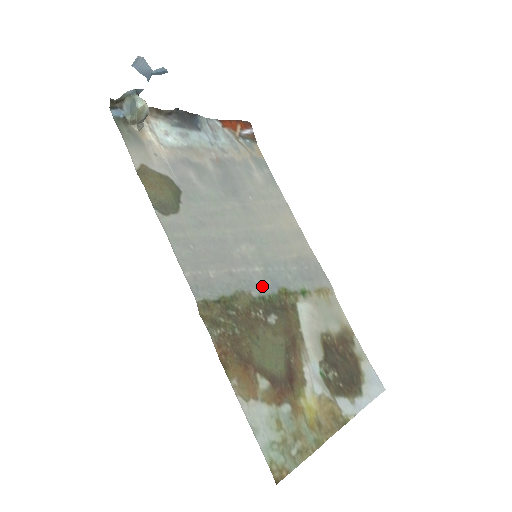
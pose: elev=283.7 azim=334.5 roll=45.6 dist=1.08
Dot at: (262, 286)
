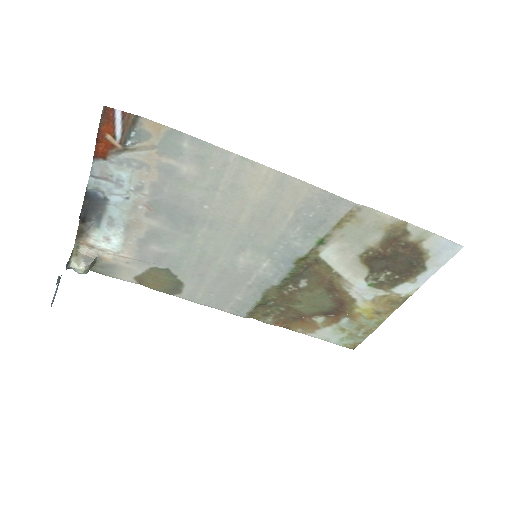
Dot at: (278, 274)
